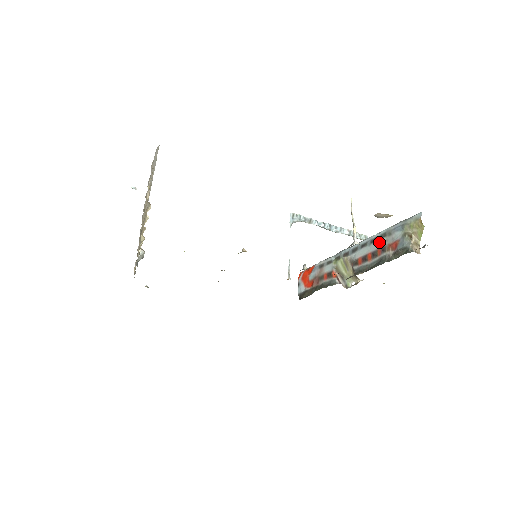
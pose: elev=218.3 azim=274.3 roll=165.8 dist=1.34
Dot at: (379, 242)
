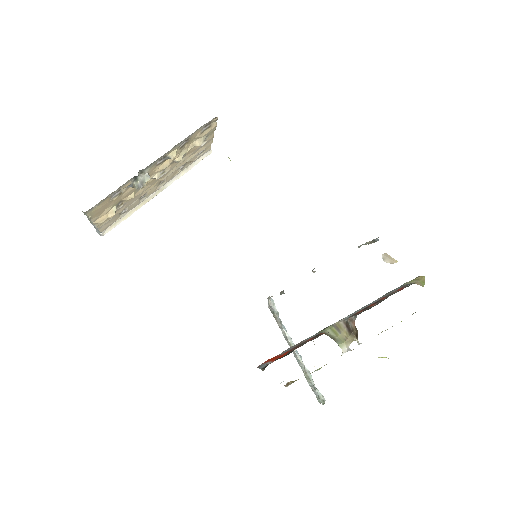
Dot at: (379, 298)
